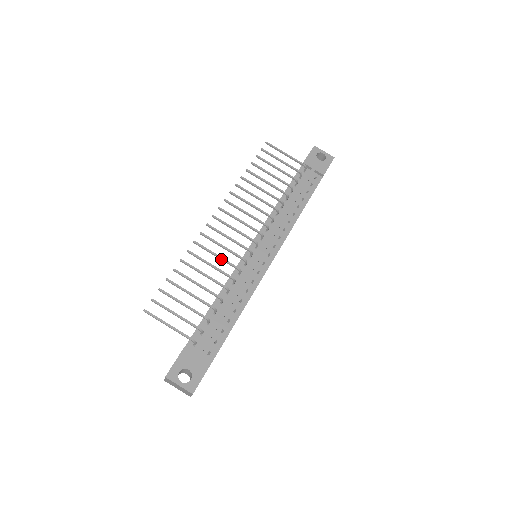
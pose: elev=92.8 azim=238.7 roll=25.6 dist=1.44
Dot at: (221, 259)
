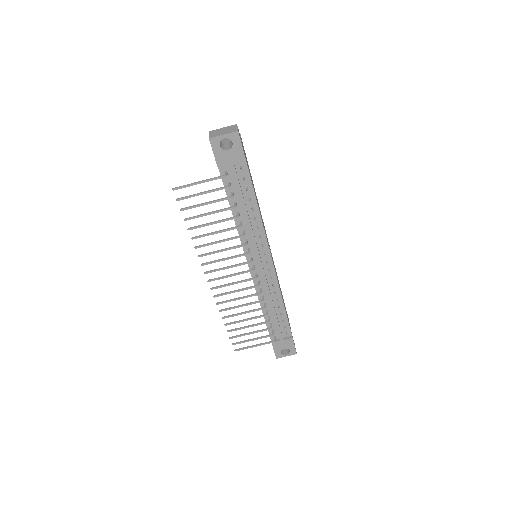
Dot at: (243, 298)
